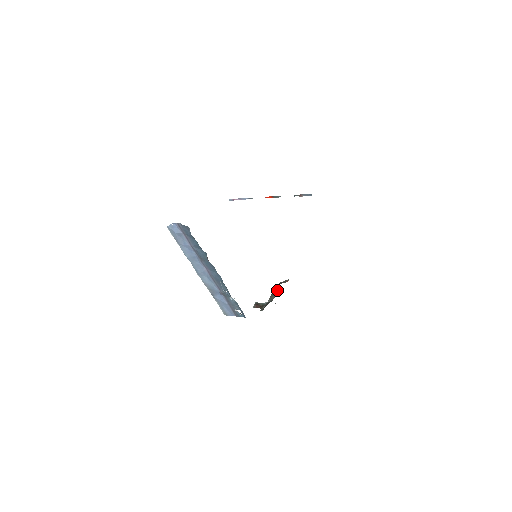
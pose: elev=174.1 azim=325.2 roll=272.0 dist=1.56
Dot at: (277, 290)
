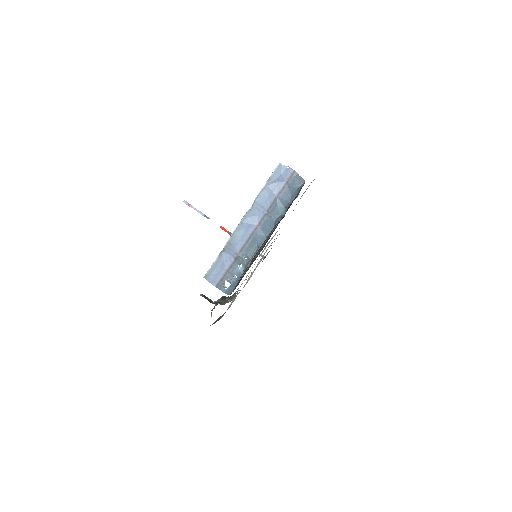
Dot at: (227, 299)
